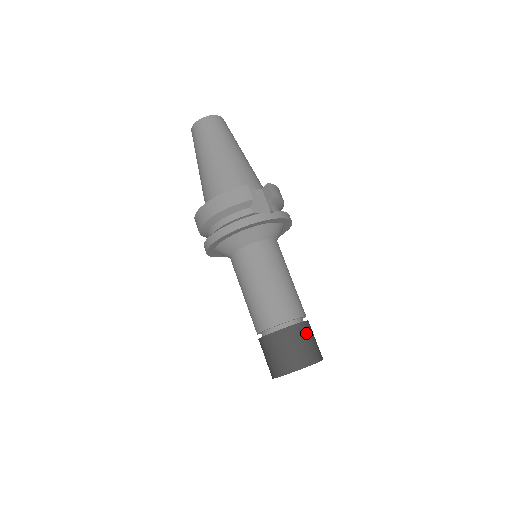
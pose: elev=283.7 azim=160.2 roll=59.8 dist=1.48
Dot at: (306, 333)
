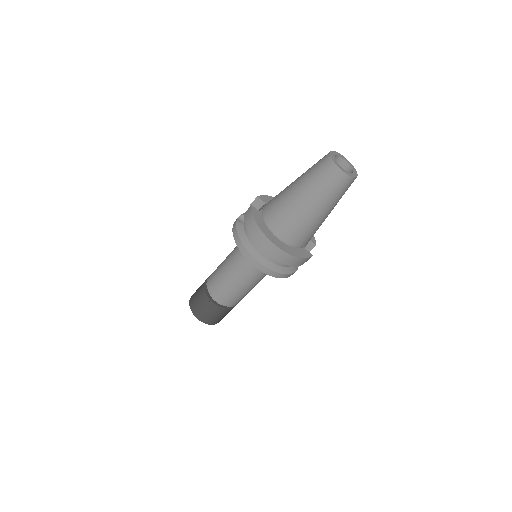
Dot at: occluded
